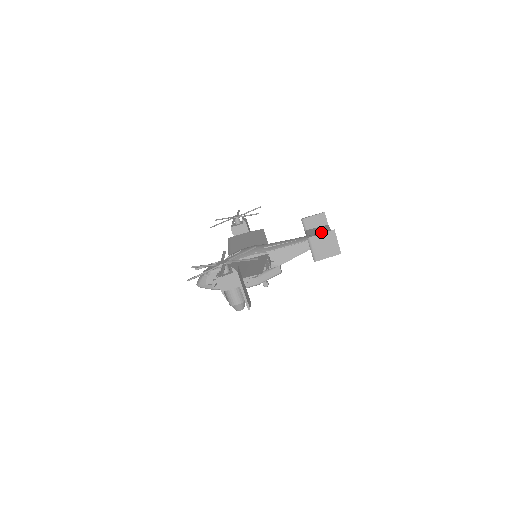
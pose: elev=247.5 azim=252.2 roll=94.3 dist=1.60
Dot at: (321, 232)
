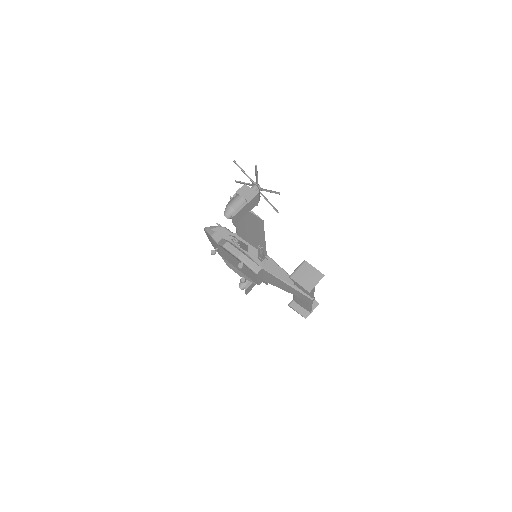
Dot at: occluded
